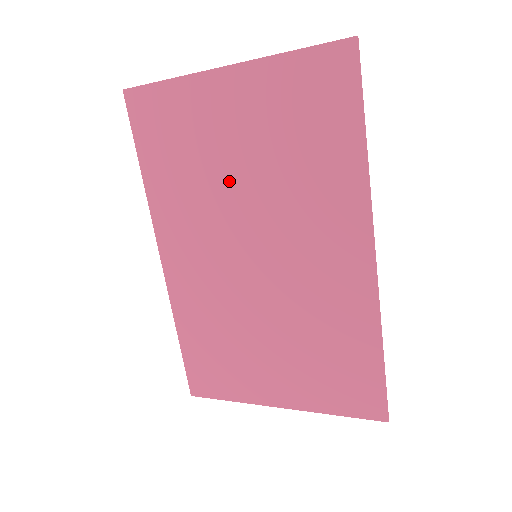
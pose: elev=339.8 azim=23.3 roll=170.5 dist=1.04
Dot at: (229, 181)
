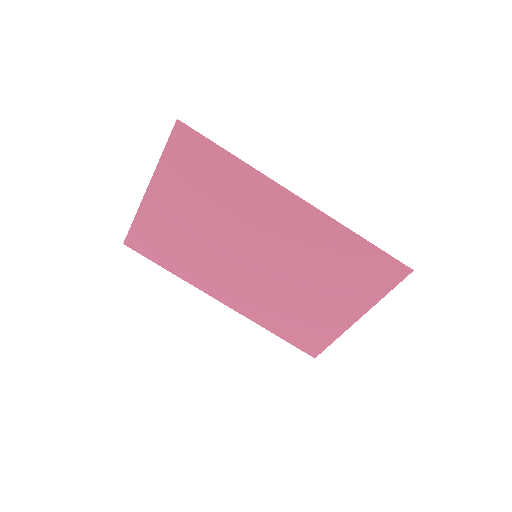
Dot at: (205, 235)
